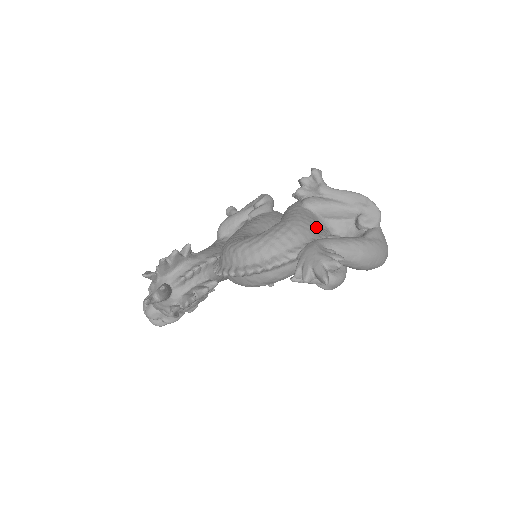
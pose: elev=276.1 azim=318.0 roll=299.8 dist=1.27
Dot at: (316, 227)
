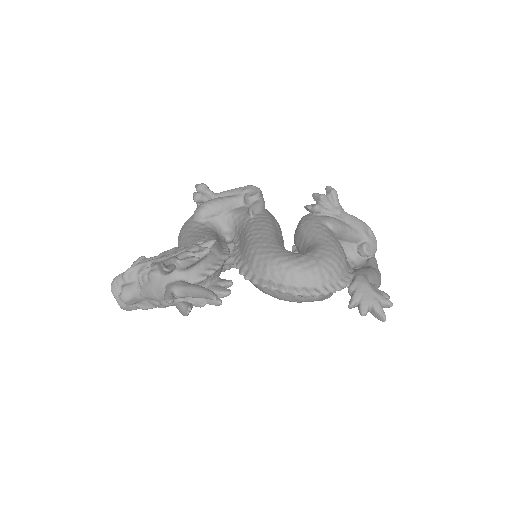
Dot at: occluded
